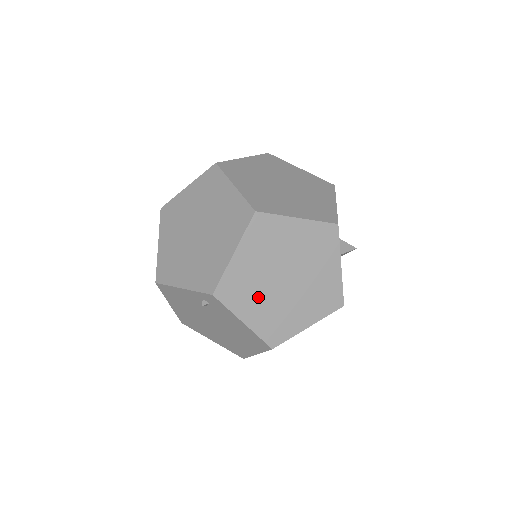
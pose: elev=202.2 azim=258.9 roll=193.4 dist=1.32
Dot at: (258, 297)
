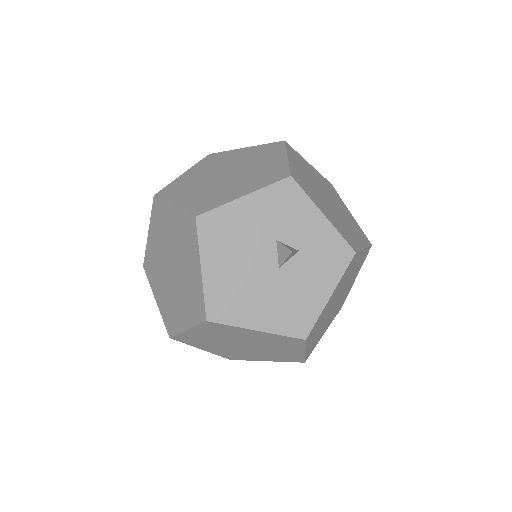
Dot at: occluded
